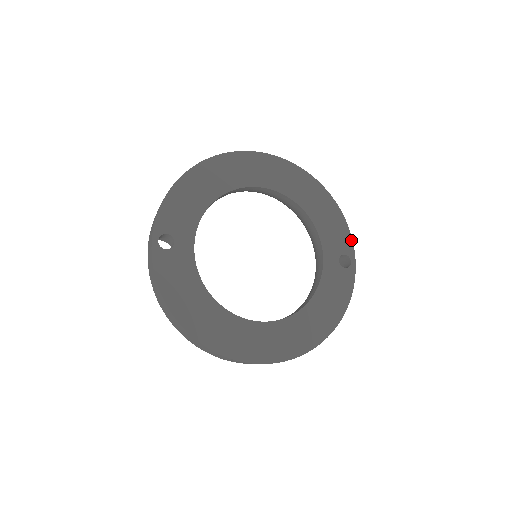
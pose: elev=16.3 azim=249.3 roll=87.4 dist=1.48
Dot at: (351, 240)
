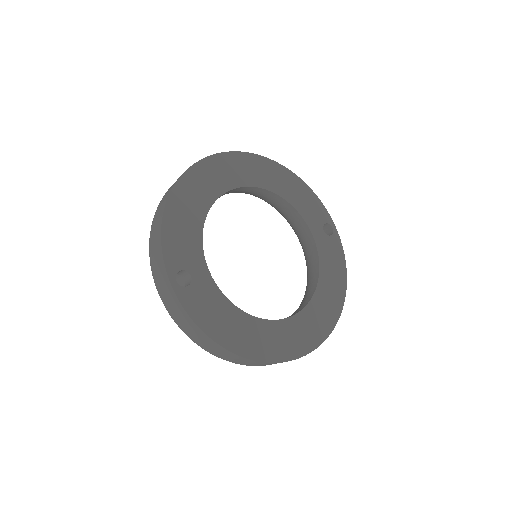
Dot at: (324, 208)
